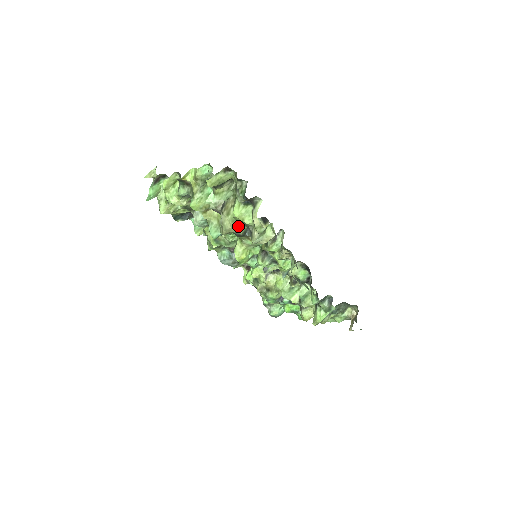
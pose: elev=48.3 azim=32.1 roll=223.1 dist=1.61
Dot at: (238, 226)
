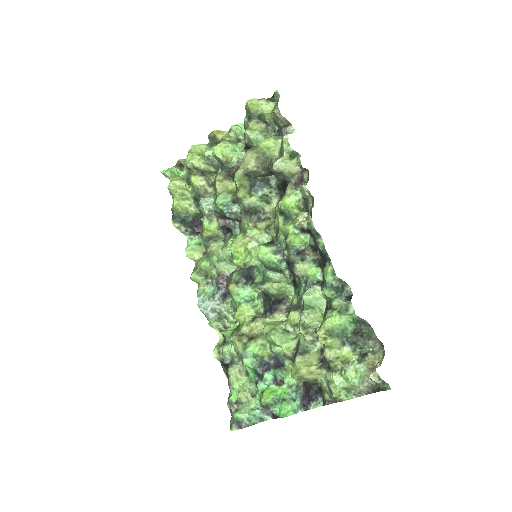
Dot at: (259, 165)
